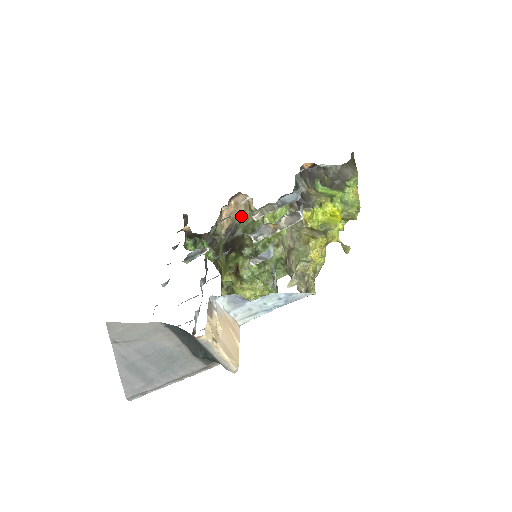
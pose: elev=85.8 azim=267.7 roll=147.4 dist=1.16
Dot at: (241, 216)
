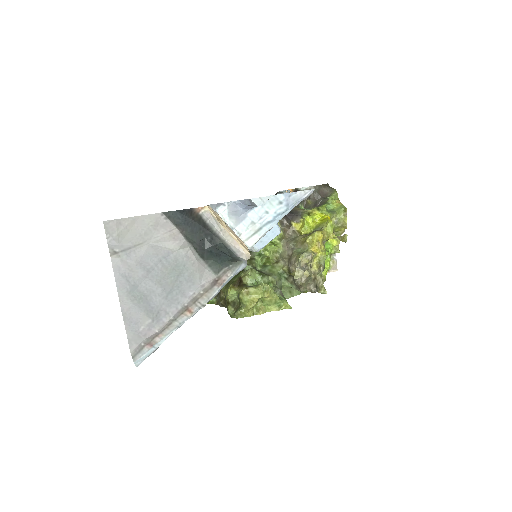
Dot at: occluded
